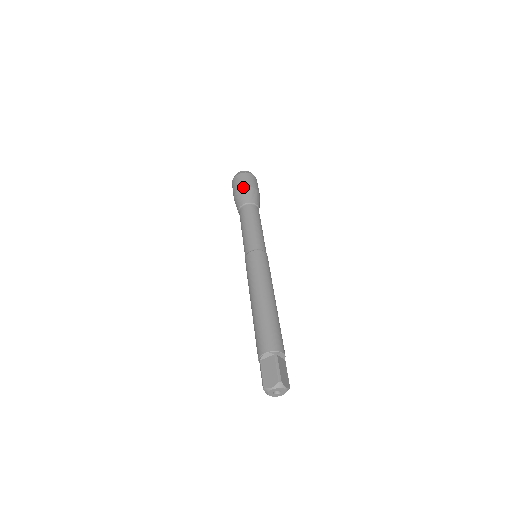
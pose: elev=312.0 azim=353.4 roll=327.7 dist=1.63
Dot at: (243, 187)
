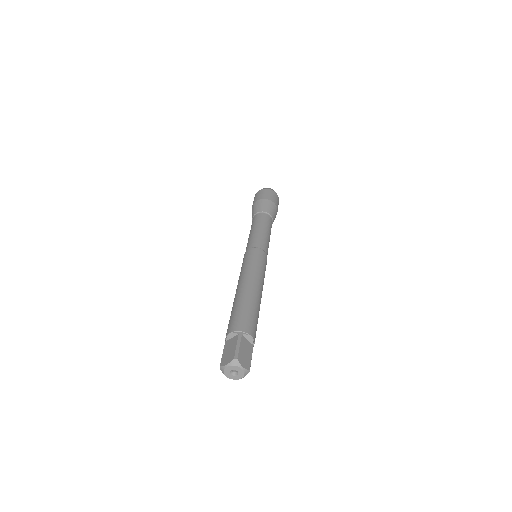
Dot at: (259, 199)
